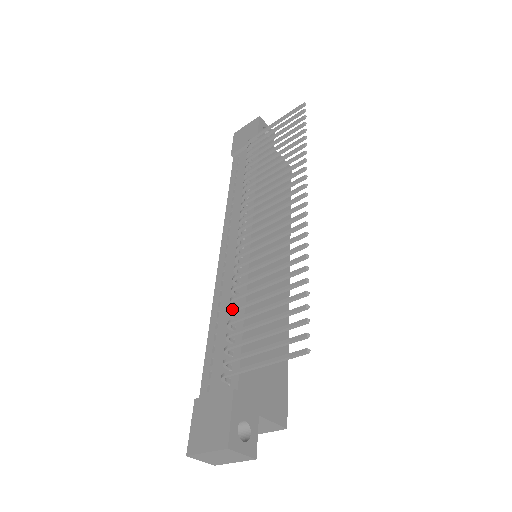
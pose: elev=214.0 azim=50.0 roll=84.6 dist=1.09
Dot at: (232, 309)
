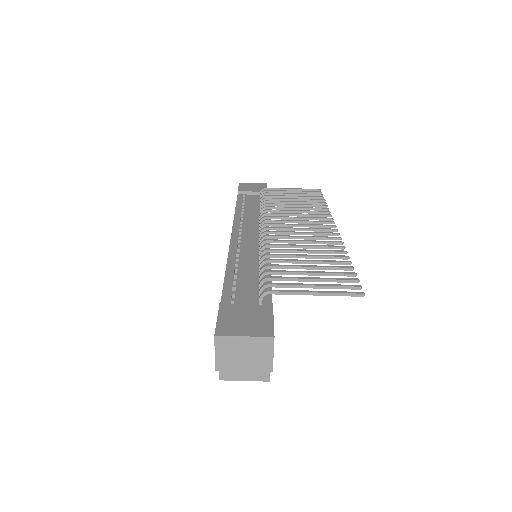
Dot at: (269, 259)
